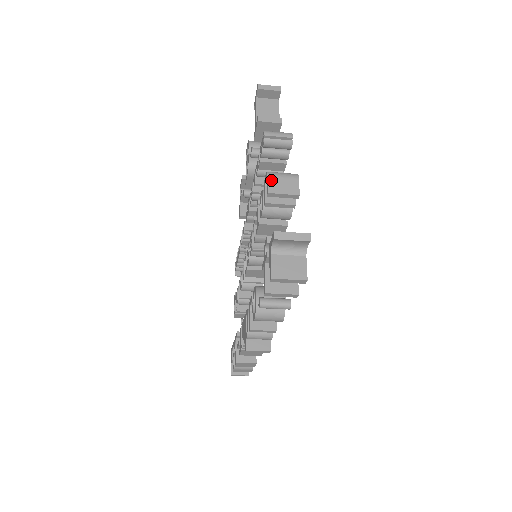
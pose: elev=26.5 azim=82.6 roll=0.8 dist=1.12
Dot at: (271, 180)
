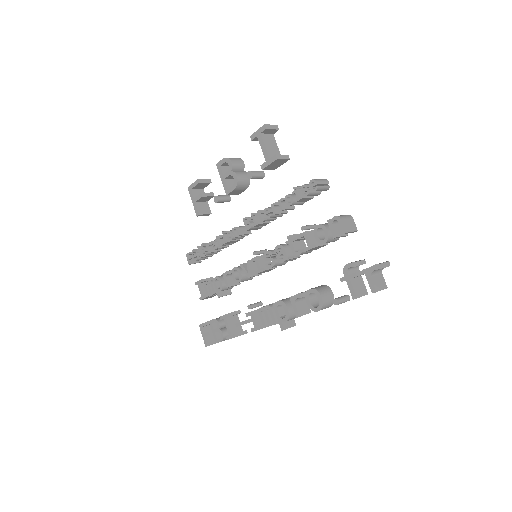
Dot at: (344, 223)
